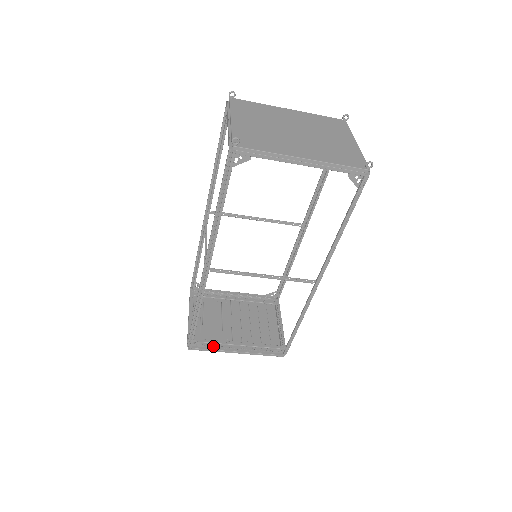
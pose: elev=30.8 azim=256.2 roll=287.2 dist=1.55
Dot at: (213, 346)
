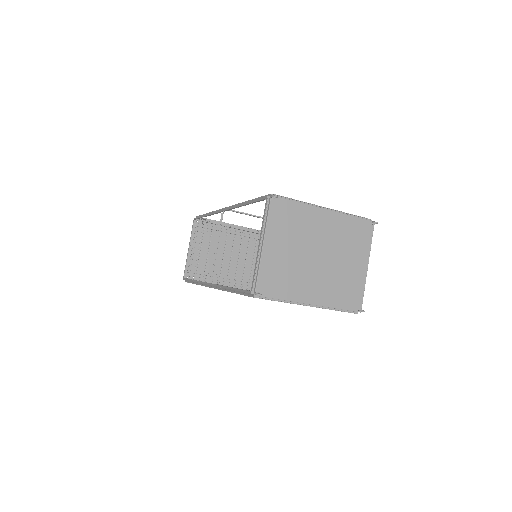
Dot at: (204, 281)
